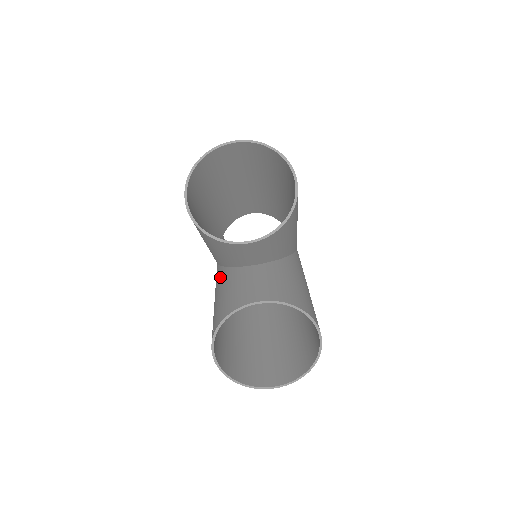
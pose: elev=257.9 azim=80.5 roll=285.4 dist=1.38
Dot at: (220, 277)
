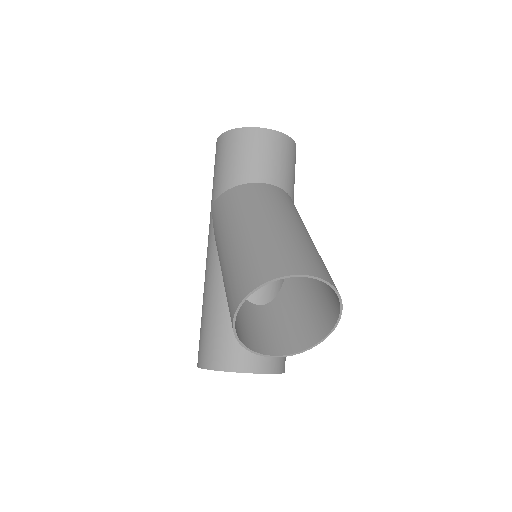
Dot at: (221, 290)
